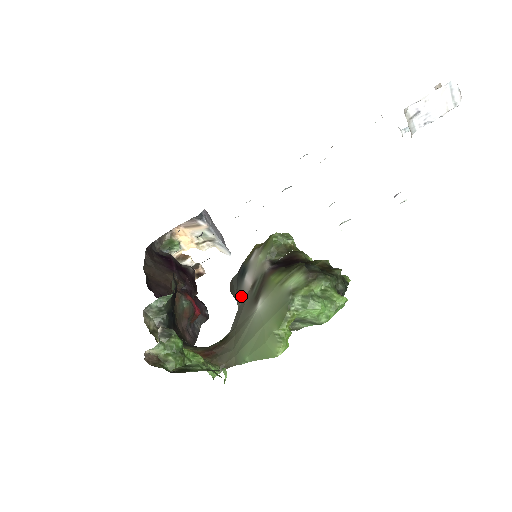
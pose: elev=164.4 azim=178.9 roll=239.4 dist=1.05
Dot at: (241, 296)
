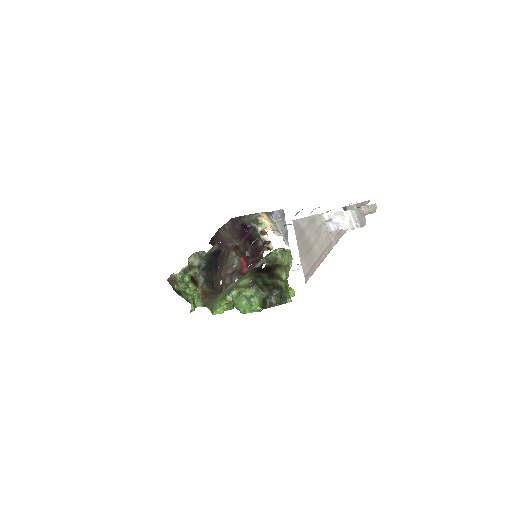
Dot at: occluded
